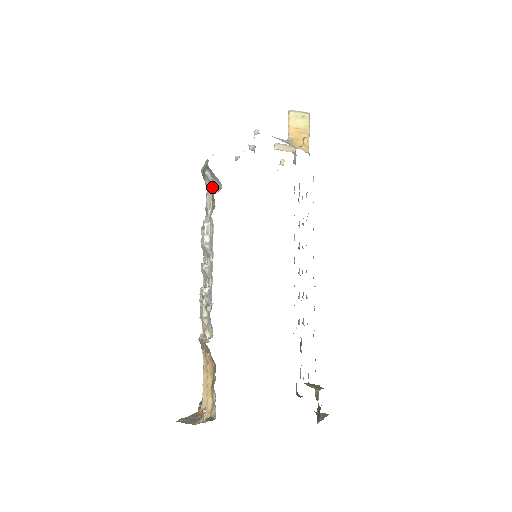
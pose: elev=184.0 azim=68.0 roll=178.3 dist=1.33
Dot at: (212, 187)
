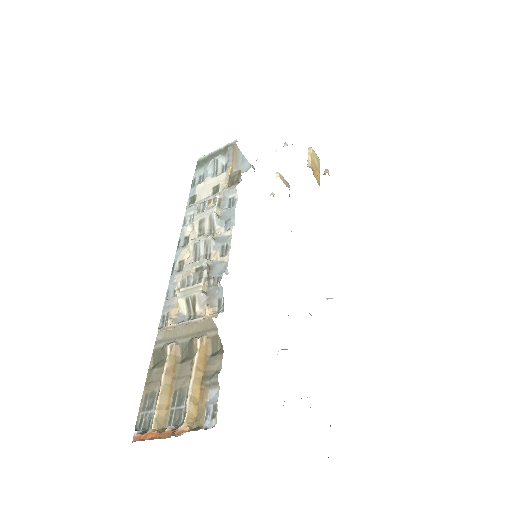
Dot at: (228, 169)
